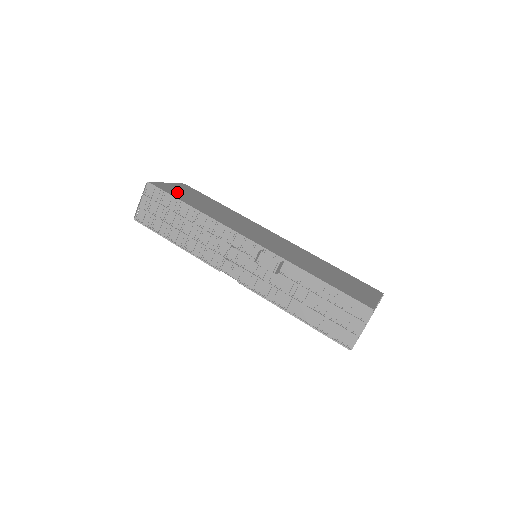
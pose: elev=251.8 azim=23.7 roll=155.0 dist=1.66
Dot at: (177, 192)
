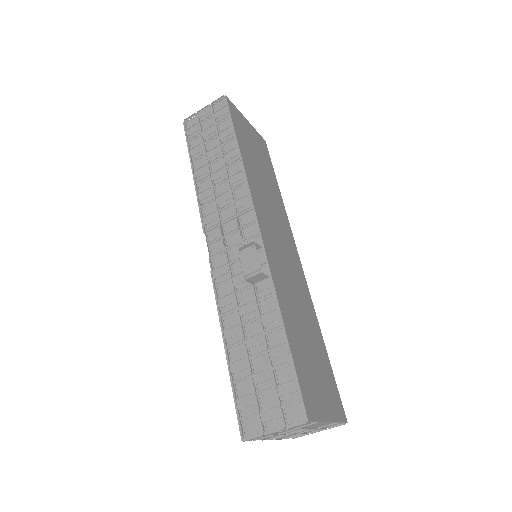
Dot at: (244, 131)
